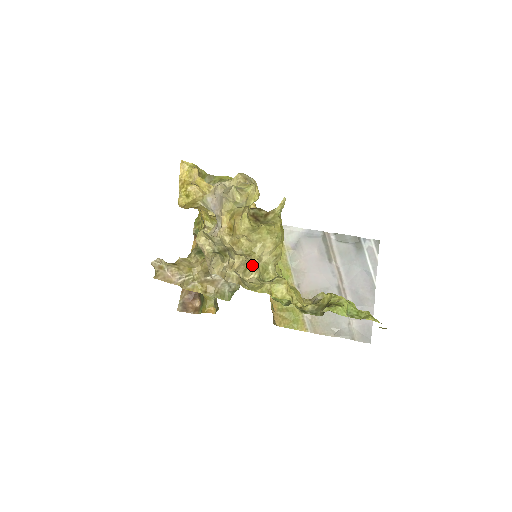
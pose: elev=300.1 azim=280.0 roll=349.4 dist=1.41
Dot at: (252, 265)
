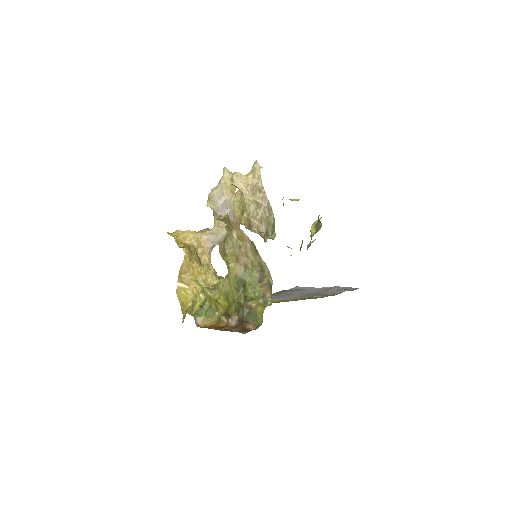
Dot at: occluded
